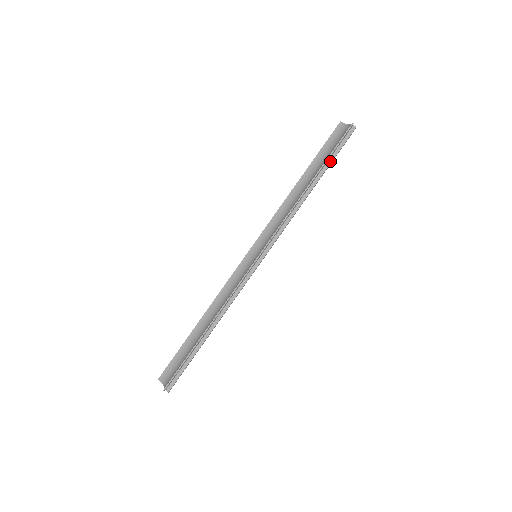
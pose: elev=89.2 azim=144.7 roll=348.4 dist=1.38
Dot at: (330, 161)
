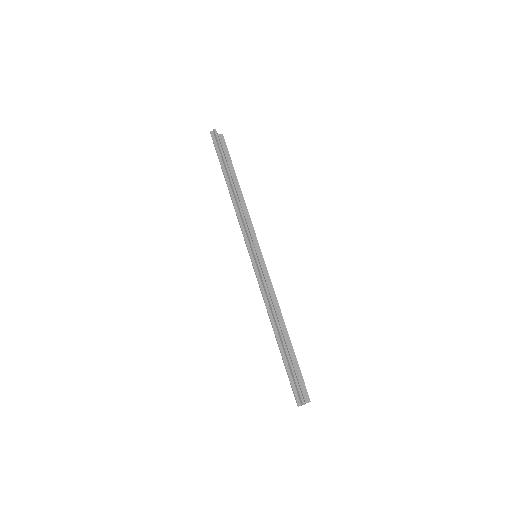
Dot at: (223, 160)
